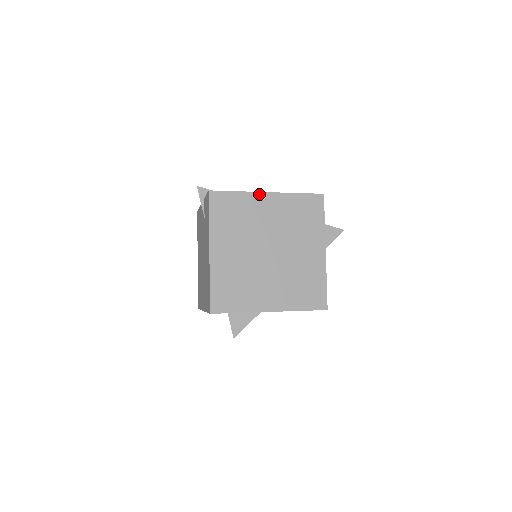
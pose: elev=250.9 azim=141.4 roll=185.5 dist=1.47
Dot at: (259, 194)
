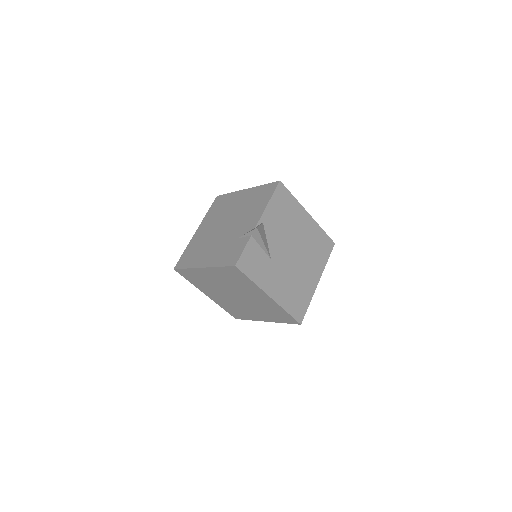
Dot at: (264, 293)
